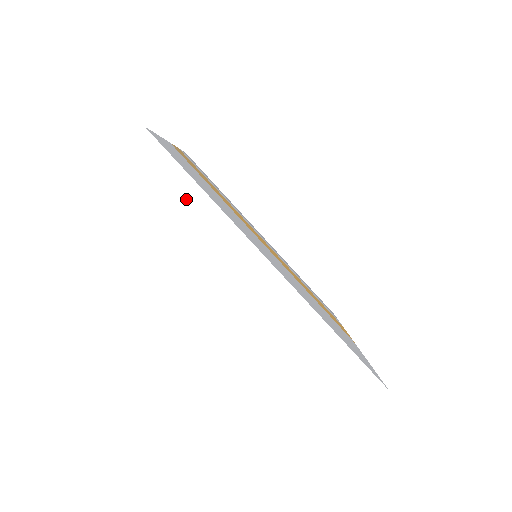
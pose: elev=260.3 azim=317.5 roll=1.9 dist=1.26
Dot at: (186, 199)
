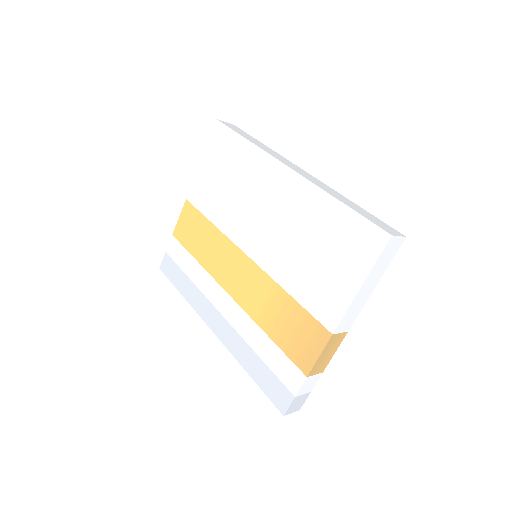
Dot at: (253, 140)
